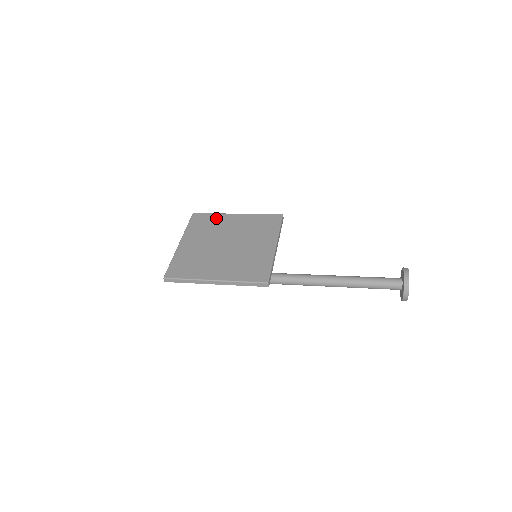
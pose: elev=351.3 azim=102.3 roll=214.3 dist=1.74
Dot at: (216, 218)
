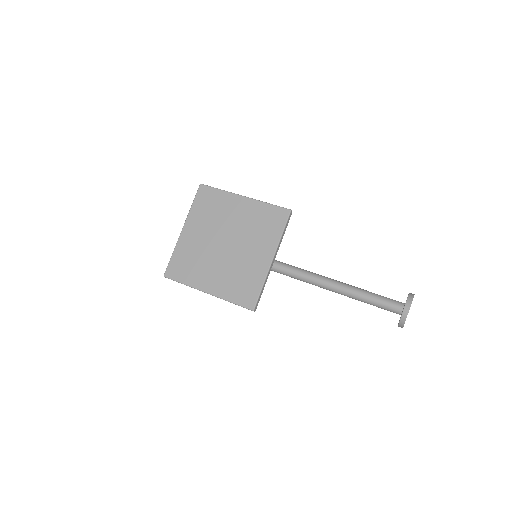
Dot at: (222, 199)
